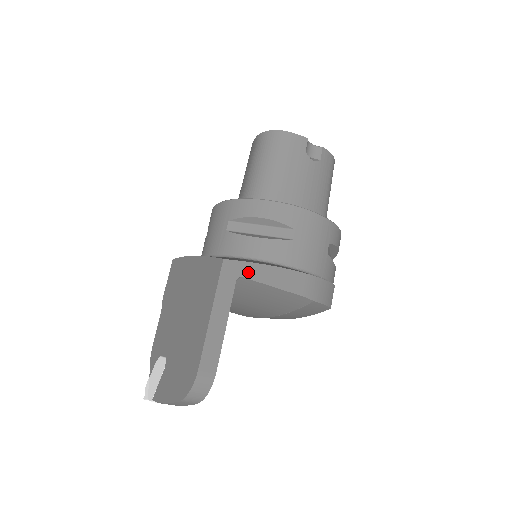
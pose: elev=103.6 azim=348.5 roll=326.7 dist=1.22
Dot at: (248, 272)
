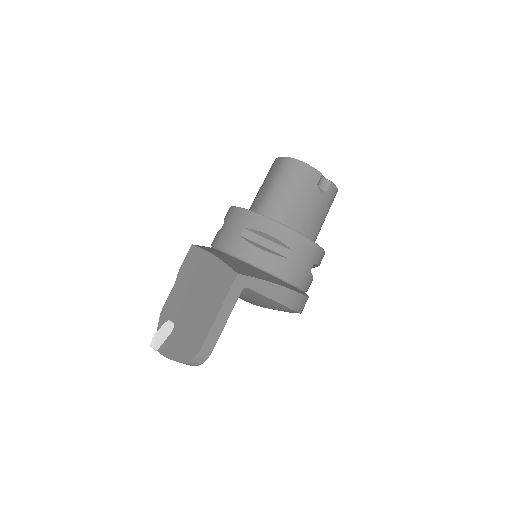
Dot at: (252, 285)
